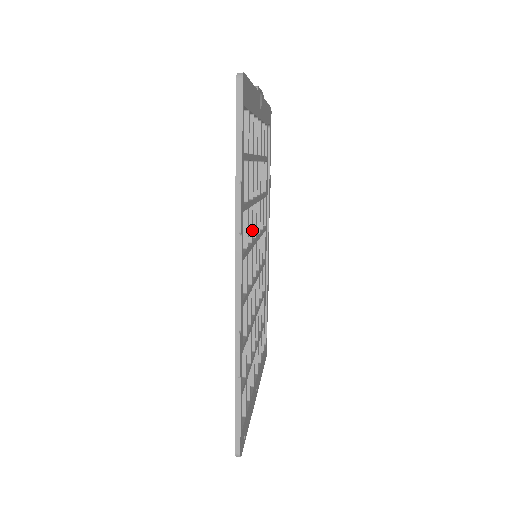
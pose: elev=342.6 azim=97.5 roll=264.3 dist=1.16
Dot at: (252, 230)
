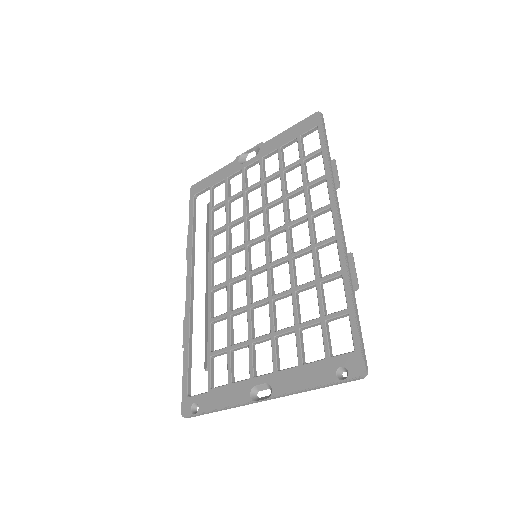
Dot at: (289, 216)
